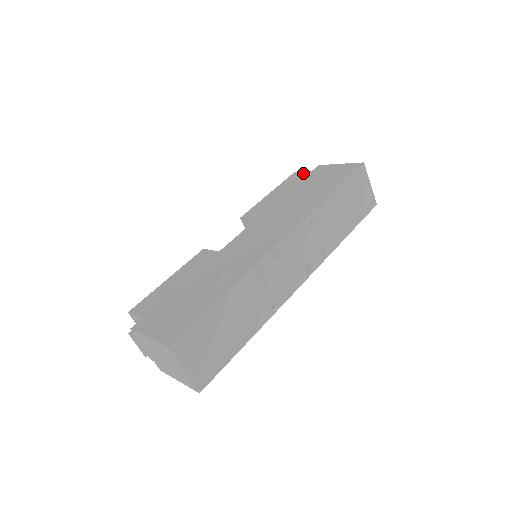
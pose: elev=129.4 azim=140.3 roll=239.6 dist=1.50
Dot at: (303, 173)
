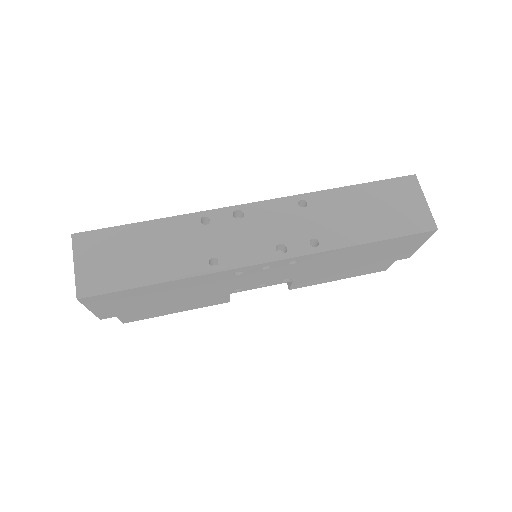
Dot at: occluded
